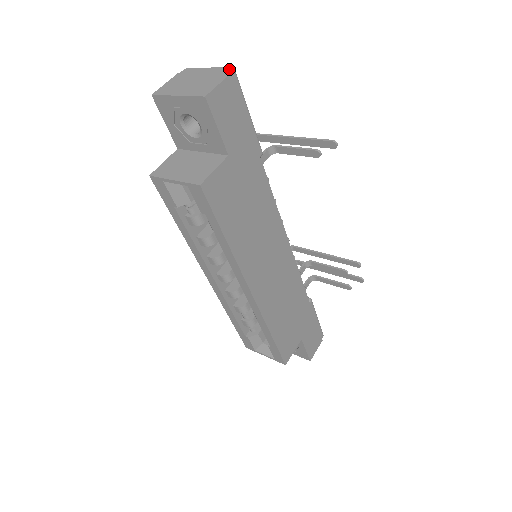
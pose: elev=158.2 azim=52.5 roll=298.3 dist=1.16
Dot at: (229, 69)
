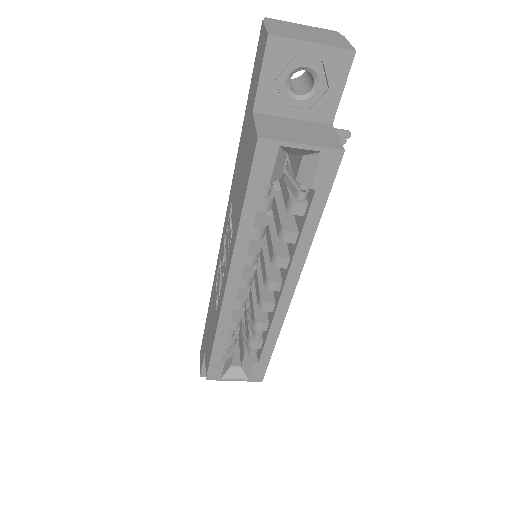
Dot at: (334, 31)
